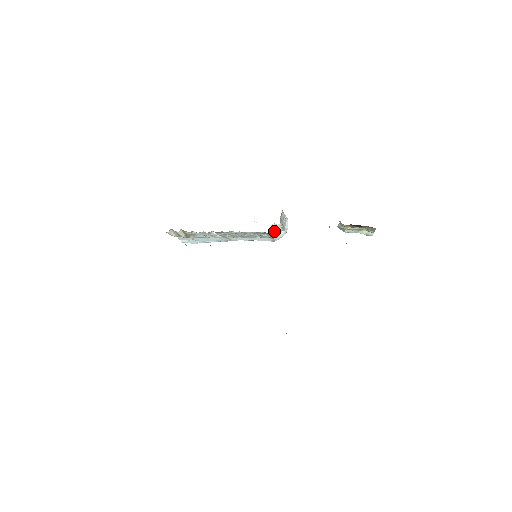
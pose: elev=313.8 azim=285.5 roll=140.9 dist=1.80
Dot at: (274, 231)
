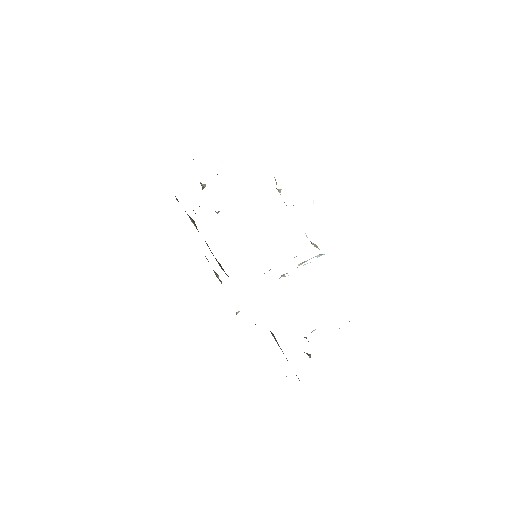
Dot at: occluded
